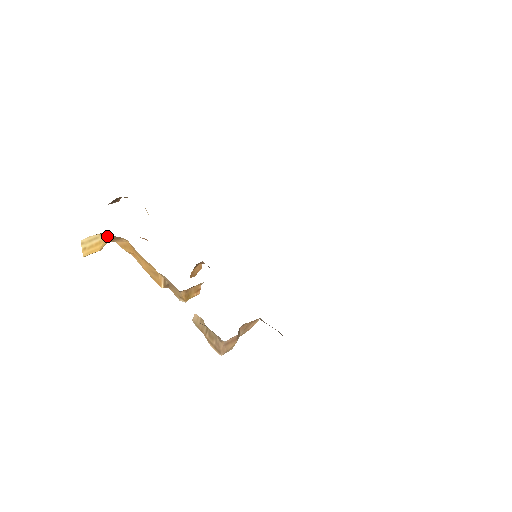
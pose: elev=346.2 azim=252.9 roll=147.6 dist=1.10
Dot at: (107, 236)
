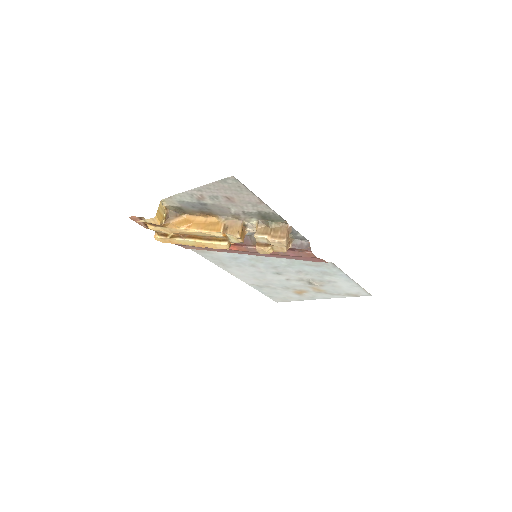
Dot at: (168, 215)
